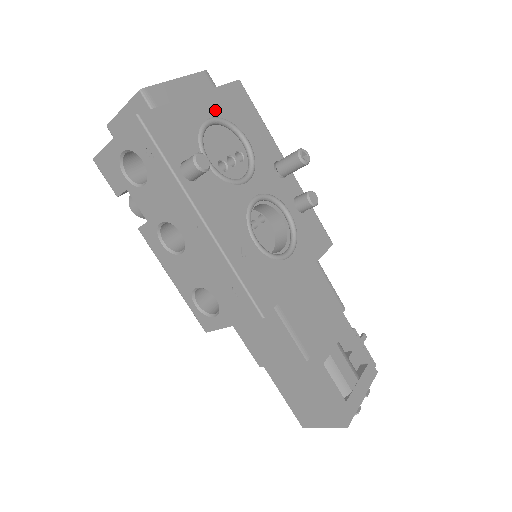
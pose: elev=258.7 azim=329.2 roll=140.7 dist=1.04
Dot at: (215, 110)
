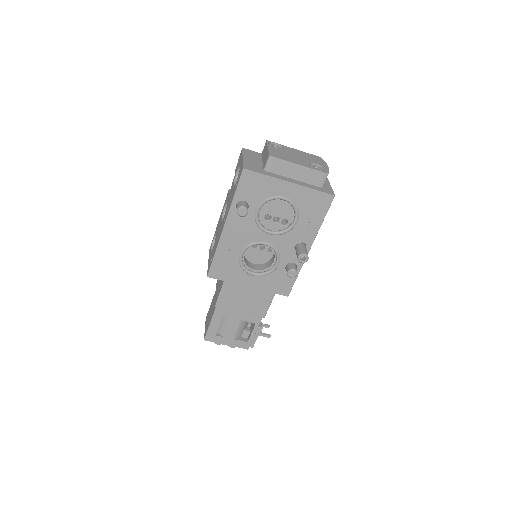
Dot at: (294, 196)
